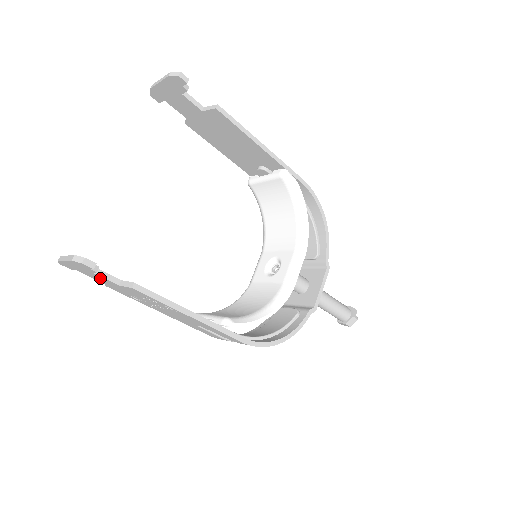
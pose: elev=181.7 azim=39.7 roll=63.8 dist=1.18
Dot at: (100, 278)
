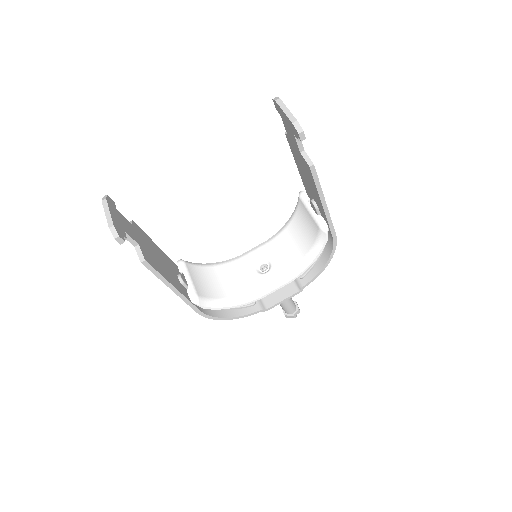
Dot at: occluded
